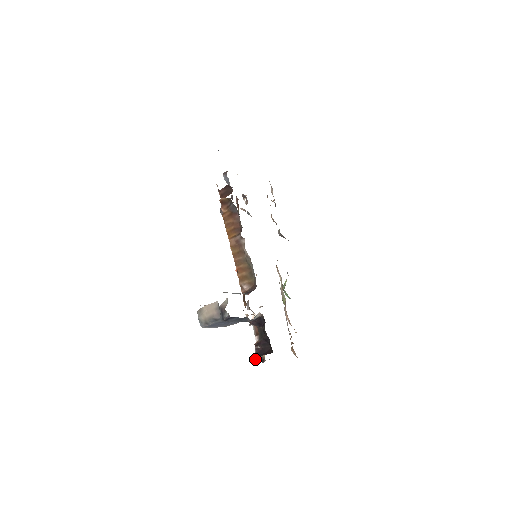
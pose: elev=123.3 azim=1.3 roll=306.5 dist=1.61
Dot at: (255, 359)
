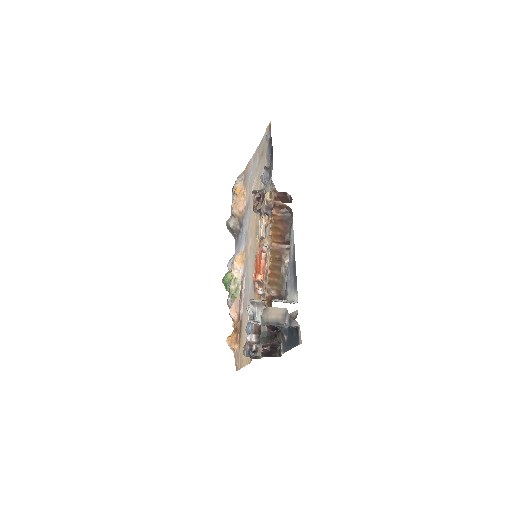
Dot at: (248, 355)
